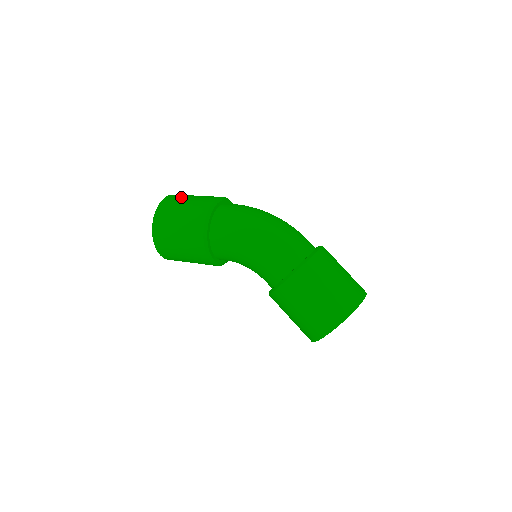
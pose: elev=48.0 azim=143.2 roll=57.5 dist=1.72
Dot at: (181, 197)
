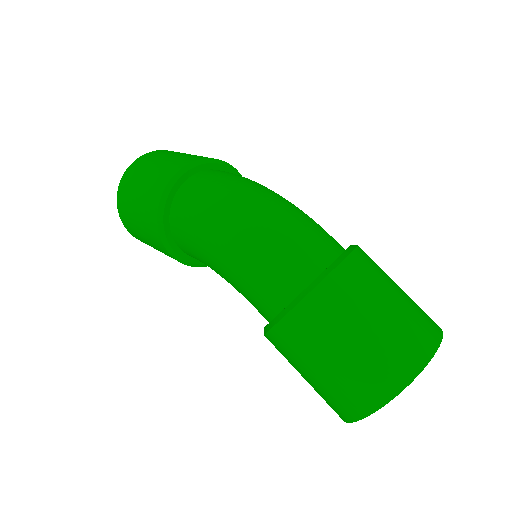
Dot at: (145, 164)
